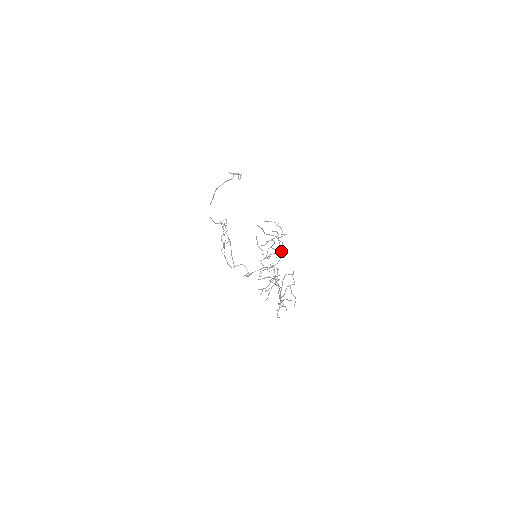
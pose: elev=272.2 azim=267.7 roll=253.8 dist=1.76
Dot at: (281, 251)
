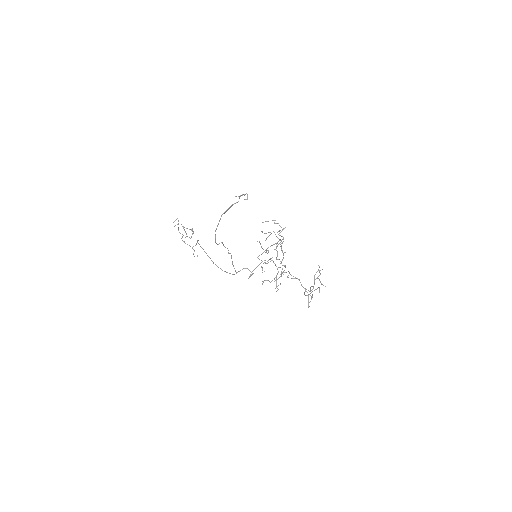
Dot at: occluded
